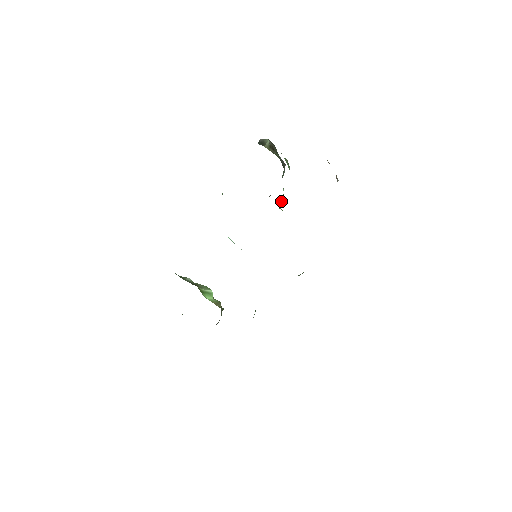
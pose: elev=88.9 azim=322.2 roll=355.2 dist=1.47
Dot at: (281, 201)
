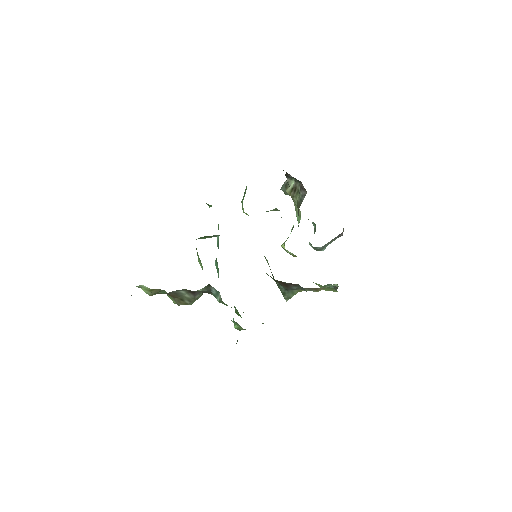
Dot at: occluded
